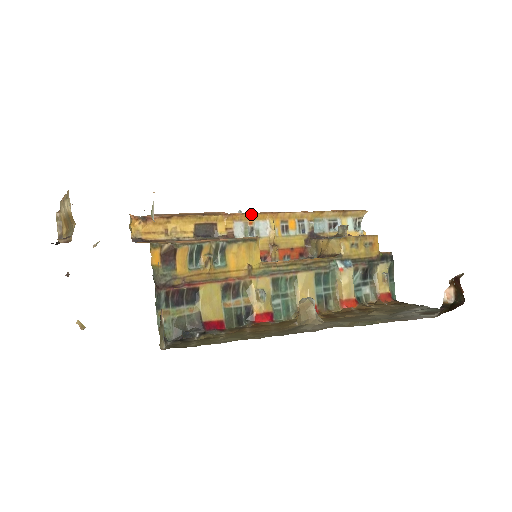
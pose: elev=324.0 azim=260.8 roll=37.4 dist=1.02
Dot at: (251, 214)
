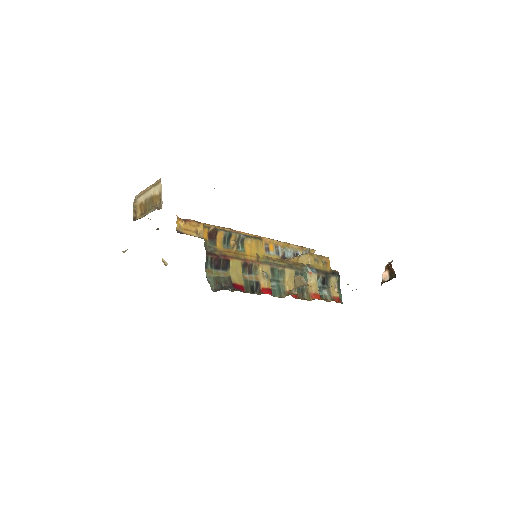
Dot at: (247, 234)
